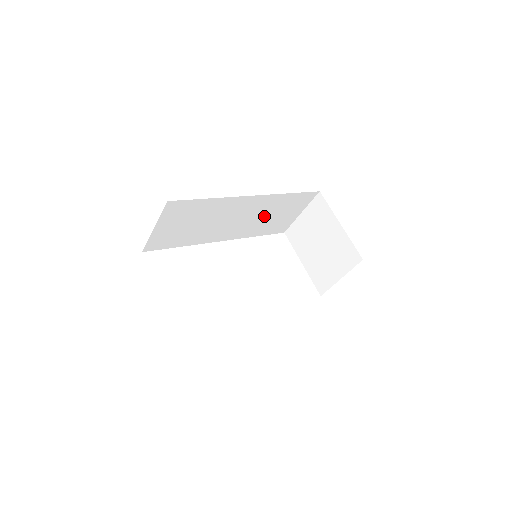
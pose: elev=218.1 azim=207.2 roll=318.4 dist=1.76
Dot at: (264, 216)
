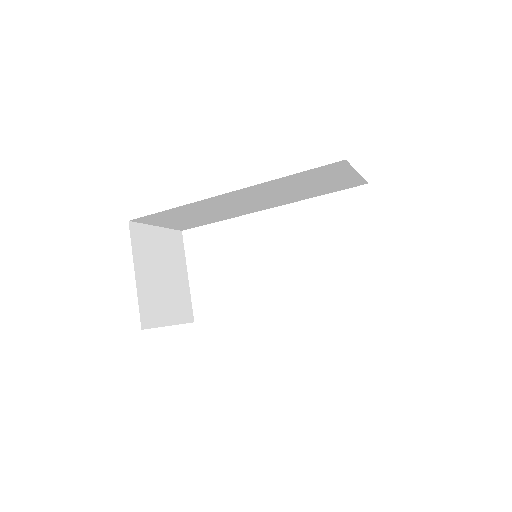
Dot at: (288, 190)
